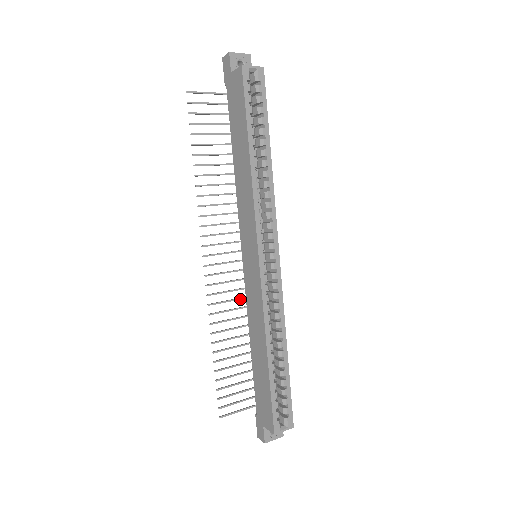
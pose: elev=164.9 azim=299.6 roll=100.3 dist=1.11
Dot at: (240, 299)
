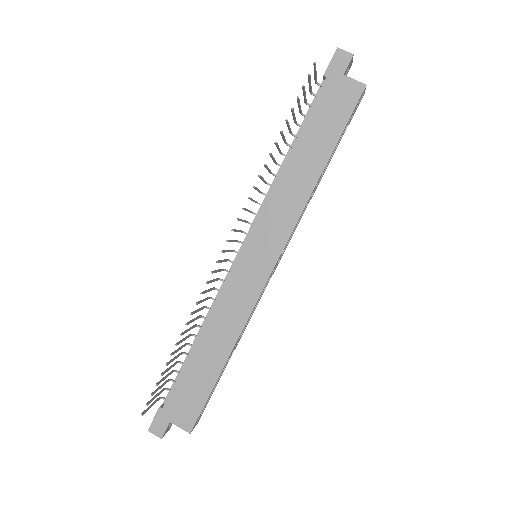
Dot at: (213, 289)
